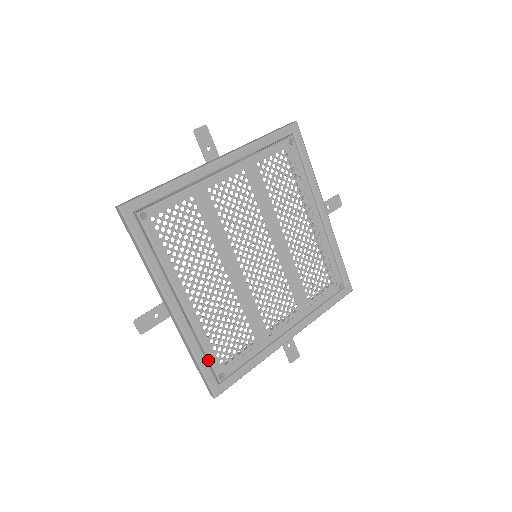
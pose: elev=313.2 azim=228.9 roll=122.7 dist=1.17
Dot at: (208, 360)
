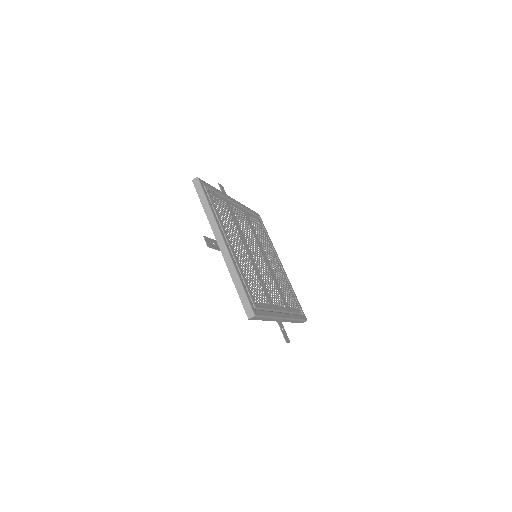
Dot at: (246, 288)
